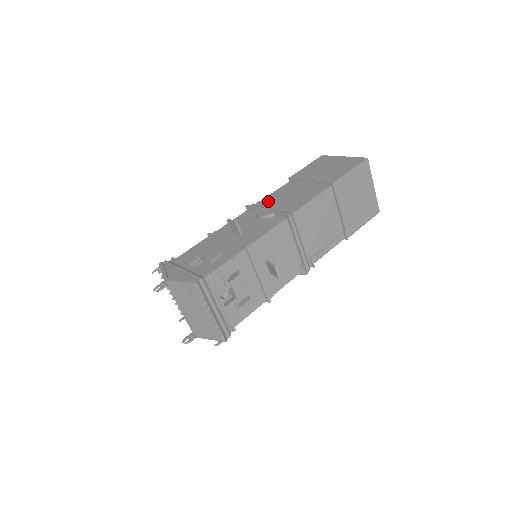
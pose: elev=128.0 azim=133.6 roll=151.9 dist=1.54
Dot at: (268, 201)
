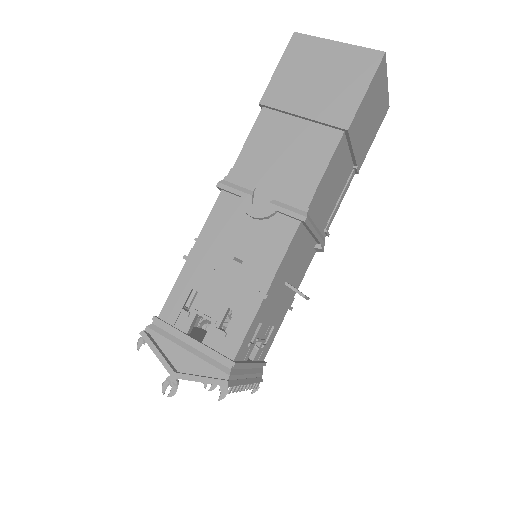
Dot at: (248, 169)
